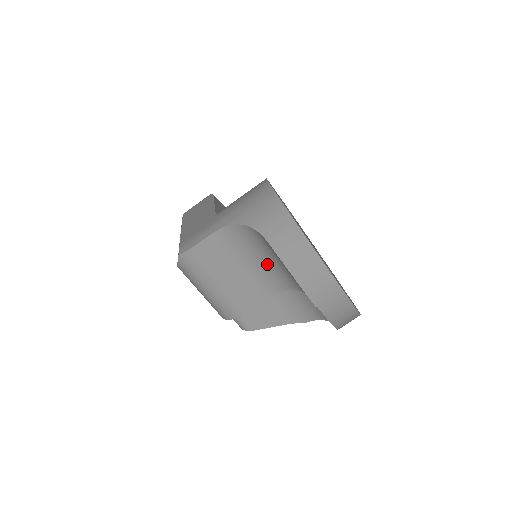
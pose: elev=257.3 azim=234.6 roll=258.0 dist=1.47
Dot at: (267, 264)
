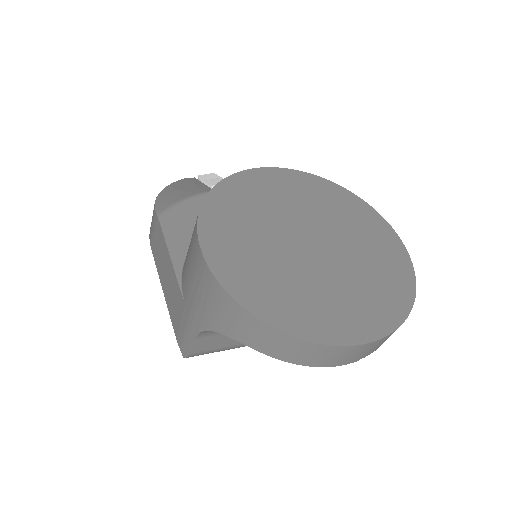
Dot at: occluded
